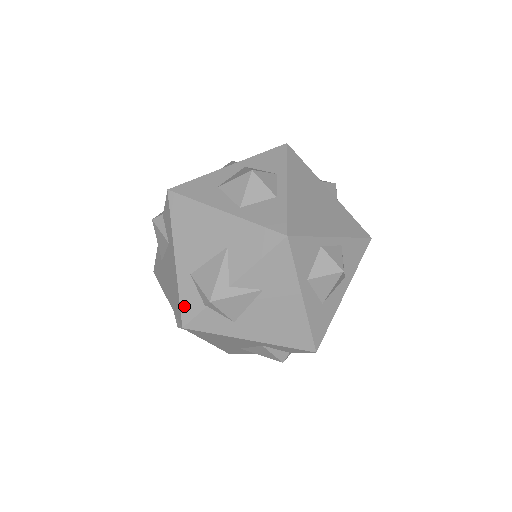
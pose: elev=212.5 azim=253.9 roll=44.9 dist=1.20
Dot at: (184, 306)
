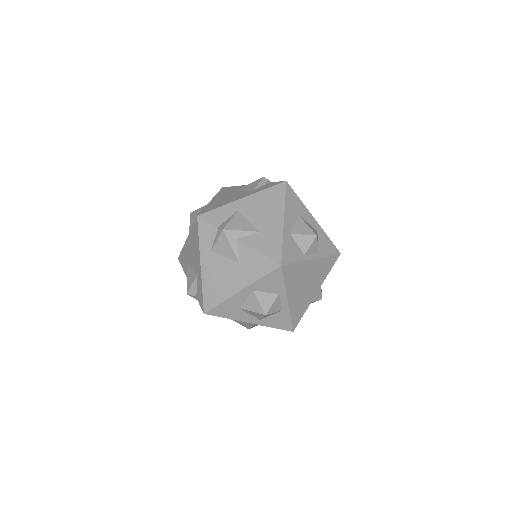
Dot at: occluded
